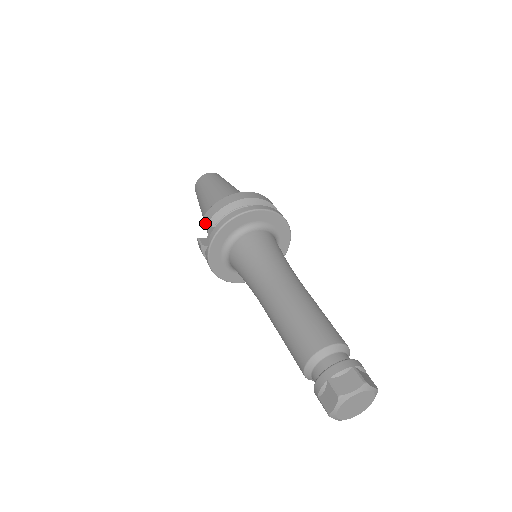
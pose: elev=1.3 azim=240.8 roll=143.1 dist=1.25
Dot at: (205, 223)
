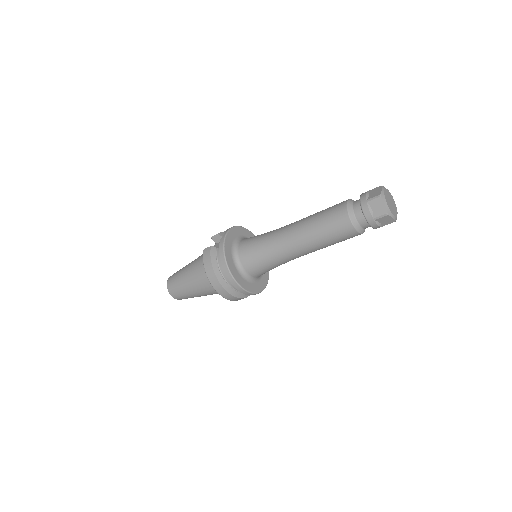
Dot at: (200, 260)
